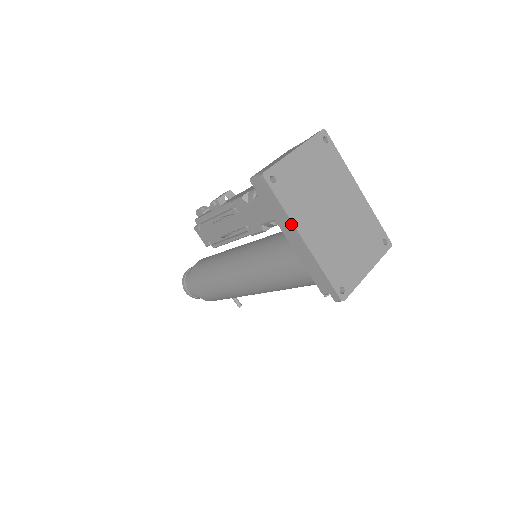
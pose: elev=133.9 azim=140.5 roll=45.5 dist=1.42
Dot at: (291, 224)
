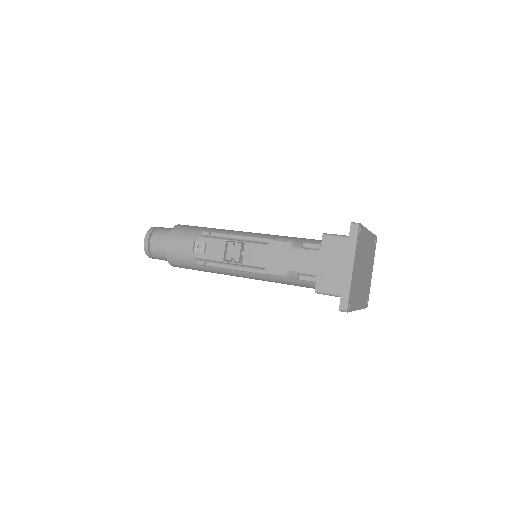
Dot at: occluded
